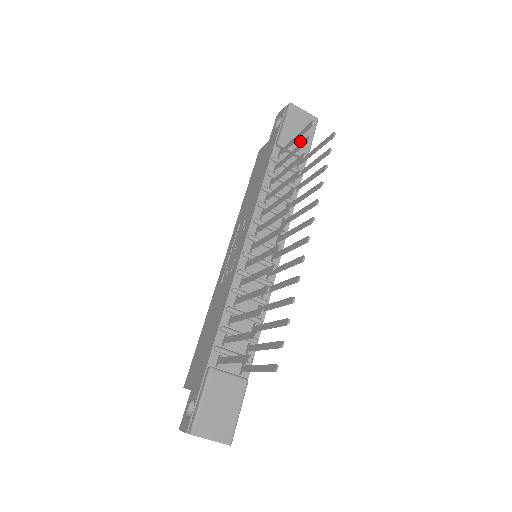
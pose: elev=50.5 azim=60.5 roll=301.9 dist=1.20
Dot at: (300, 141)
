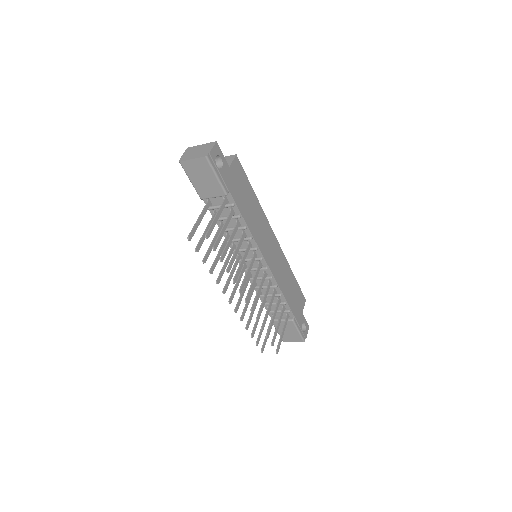
Dot at: (211, 187)
